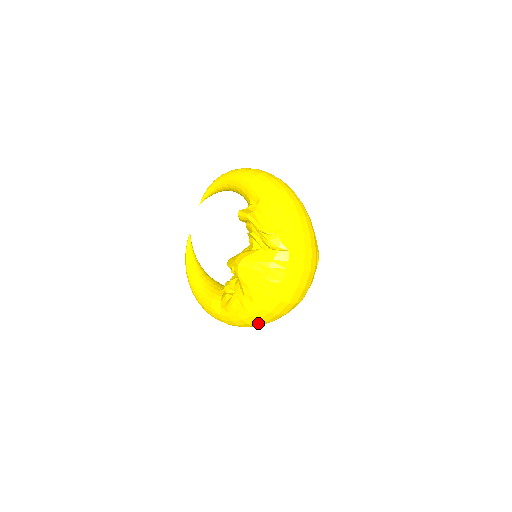
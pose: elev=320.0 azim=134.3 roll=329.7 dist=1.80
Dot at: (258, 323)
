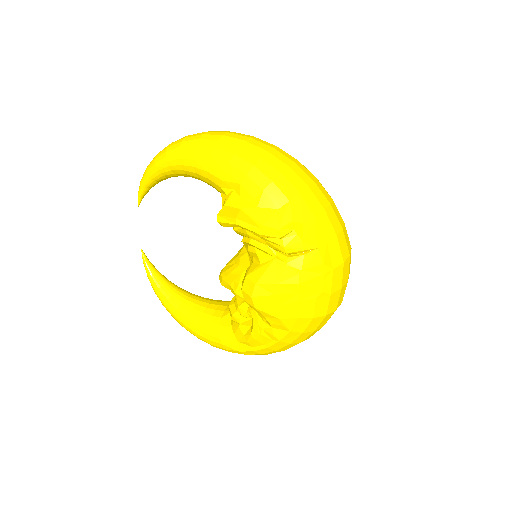
Dot at: occluded
